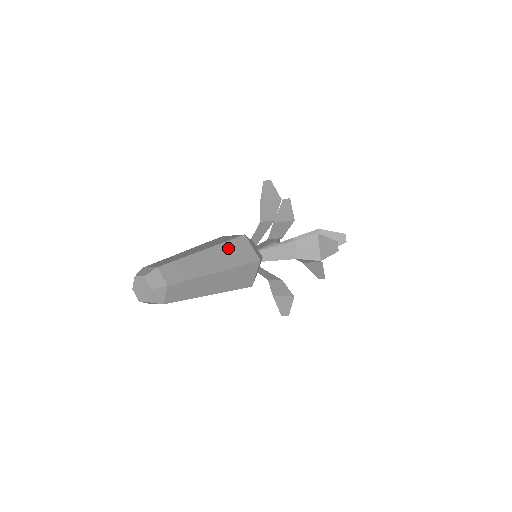
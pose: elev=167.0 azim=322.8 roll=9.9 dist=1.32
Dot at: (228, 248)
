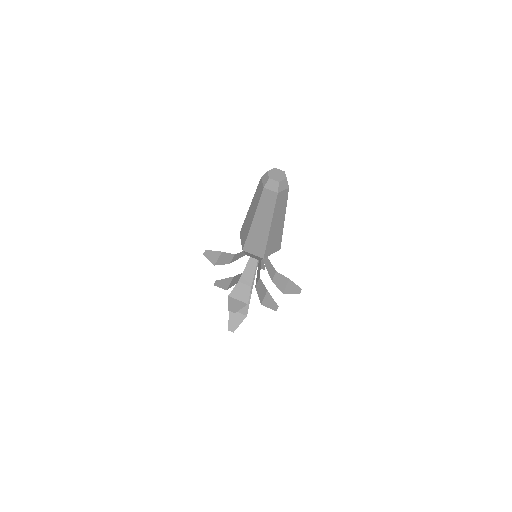
Dot at: occluded
